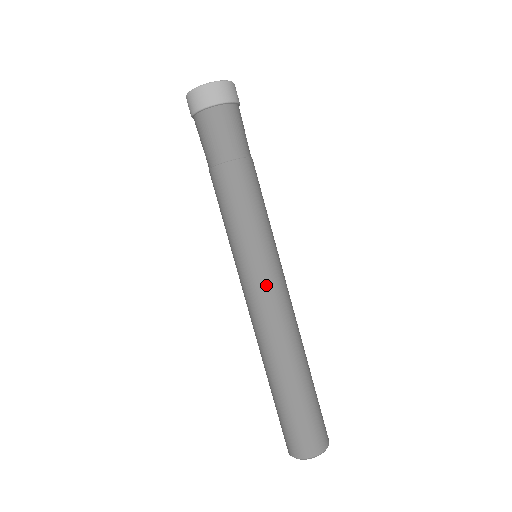
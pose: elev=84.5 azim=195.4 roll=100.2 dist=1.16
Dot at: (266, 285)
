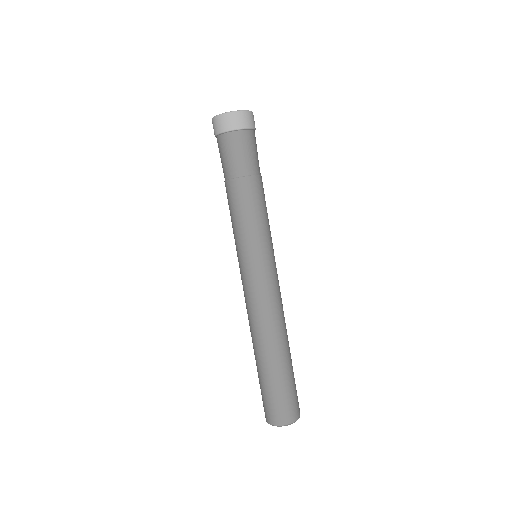
Dot at: (263, 281)
